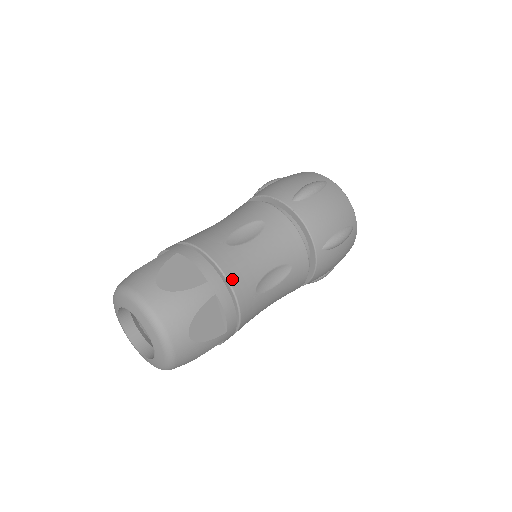
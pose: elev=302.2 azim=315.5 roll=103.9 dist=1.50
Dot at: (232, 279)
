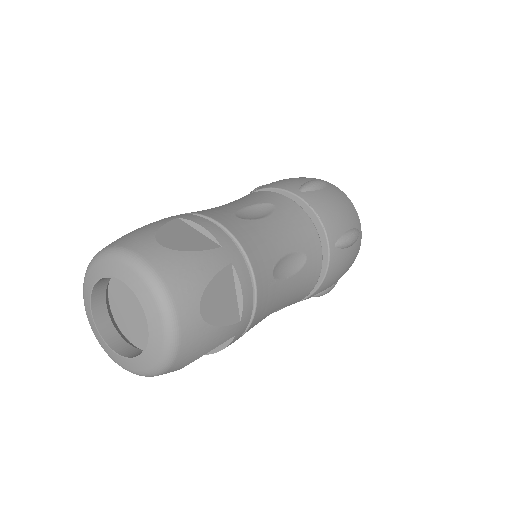
Dot at: (248, 251)
